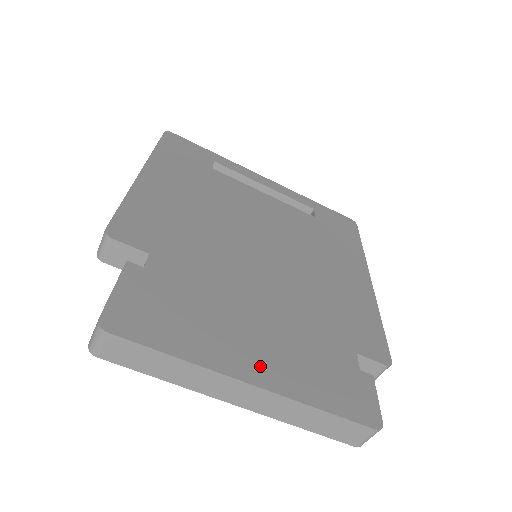
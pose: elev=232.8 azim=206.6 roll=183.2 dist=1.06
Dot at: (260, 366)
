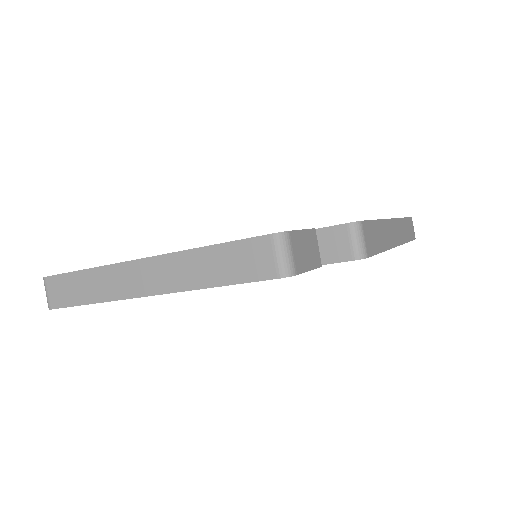
Dot at: occluded
